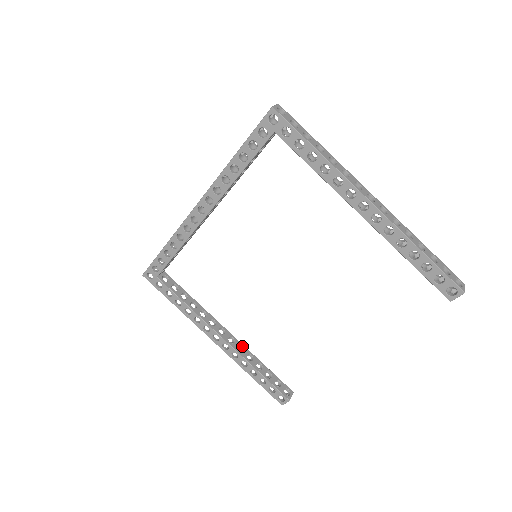
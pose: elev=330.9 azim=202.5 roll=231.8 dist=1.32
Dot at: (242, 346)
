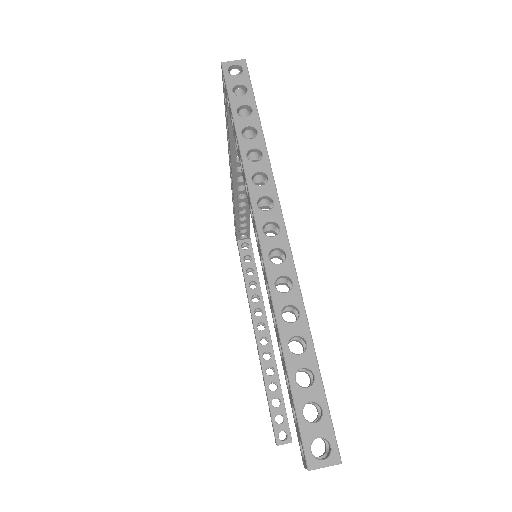
Dot at: (271, 354)
